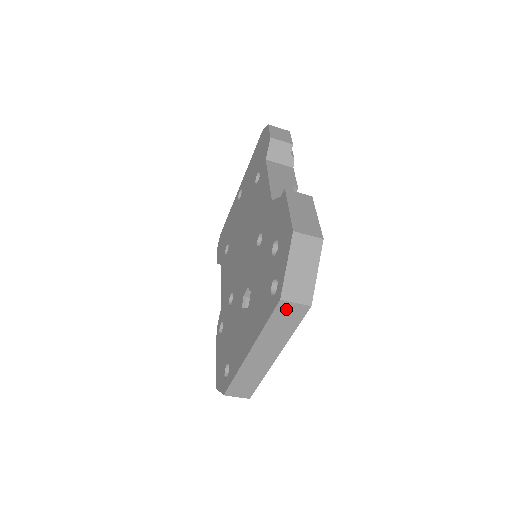
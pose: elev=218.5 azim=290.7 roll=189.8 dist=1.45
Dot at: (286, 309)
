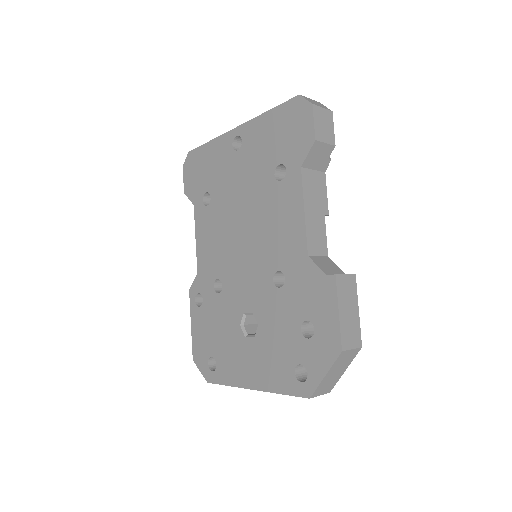
Dot at: occluded
